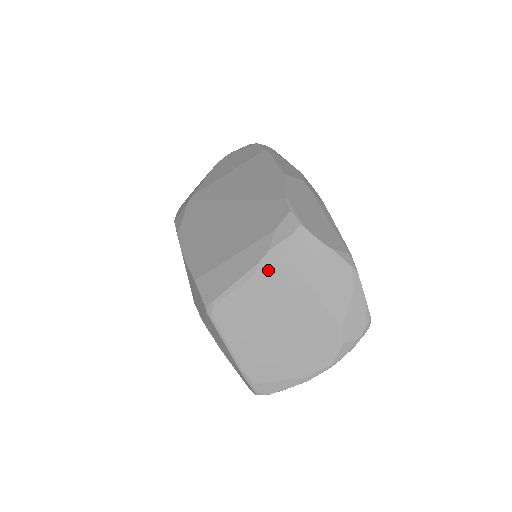
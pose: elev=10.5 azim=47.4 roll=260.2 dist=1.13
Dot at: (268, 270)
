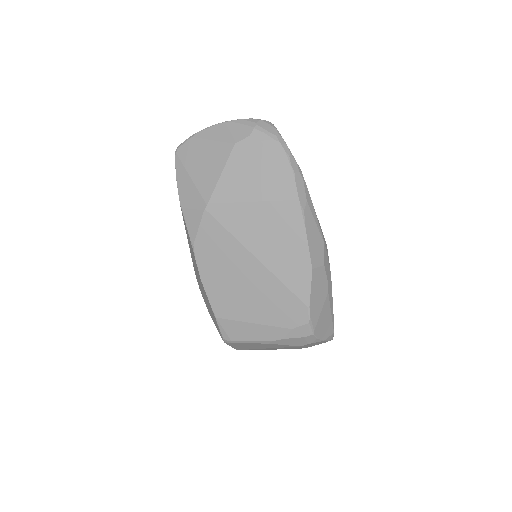
Dot at: (278, 344)
